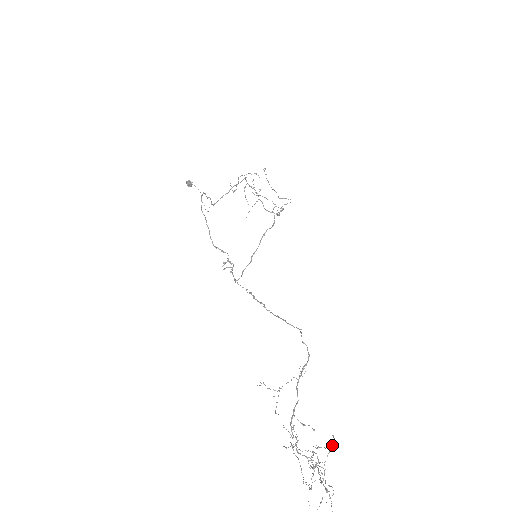
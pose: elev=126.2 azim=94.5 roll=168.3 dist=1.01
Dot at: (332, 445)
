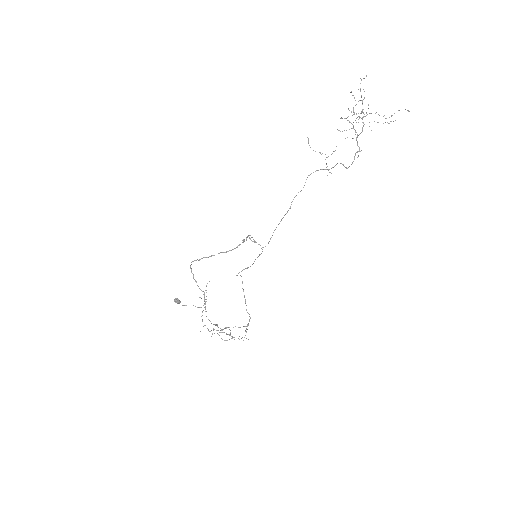
Dot at: occluded
